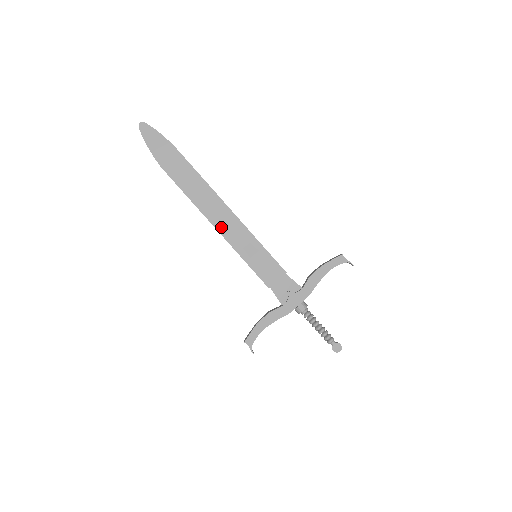
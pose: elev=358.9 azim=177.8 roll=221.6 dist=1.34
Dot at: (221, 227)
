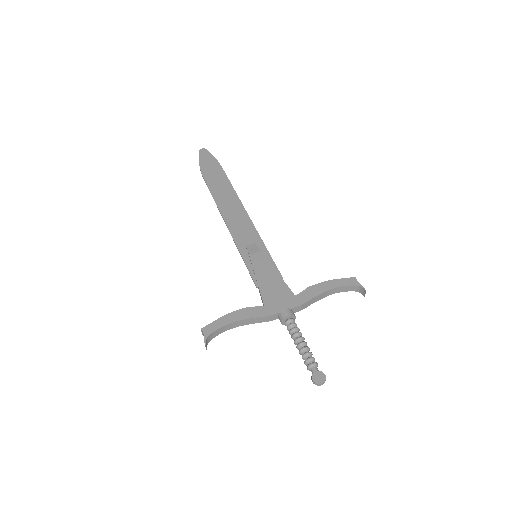
Dot at: (232, 225)
